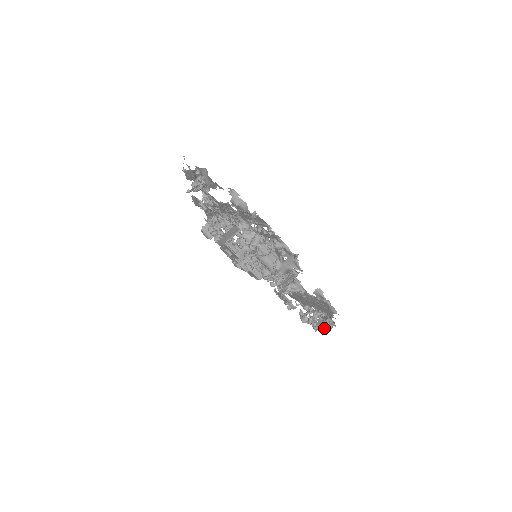
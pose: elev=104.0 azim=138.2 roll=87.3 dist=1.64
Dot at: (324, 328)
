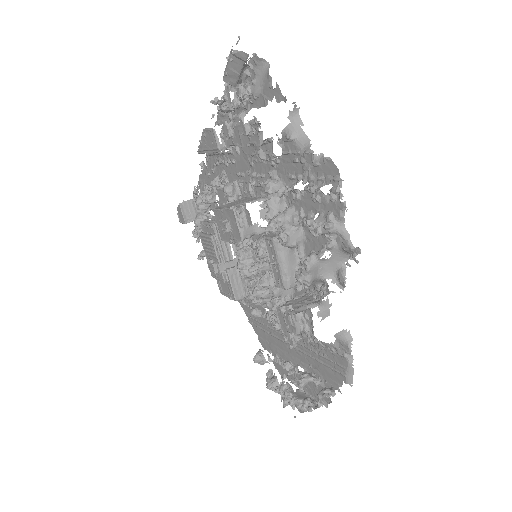
Dot at: (305, 405)
